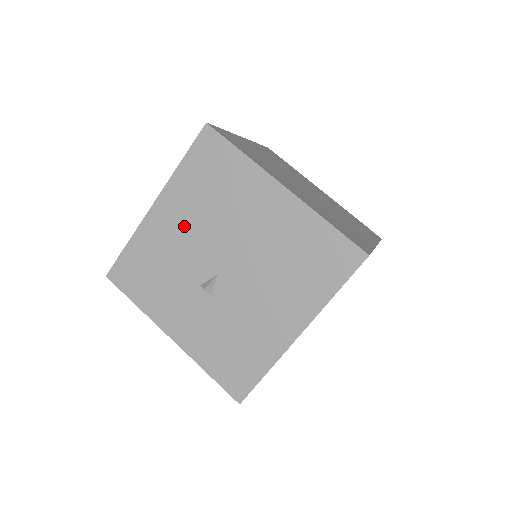
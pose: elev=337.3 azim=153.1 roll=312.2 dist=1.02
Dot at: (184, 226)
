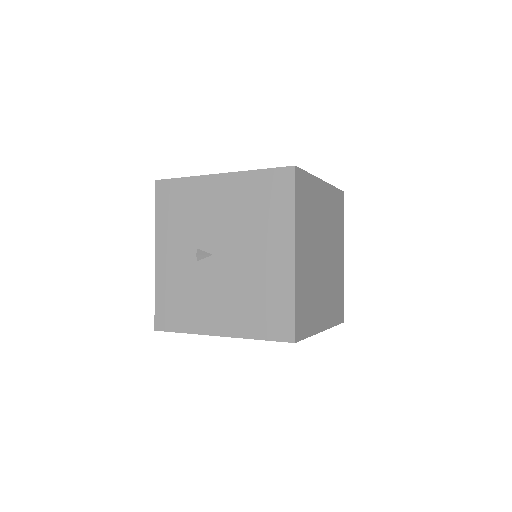
Dot at: (223, 207)
